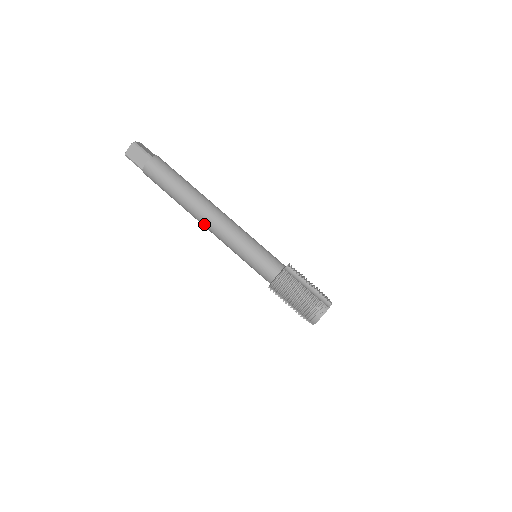
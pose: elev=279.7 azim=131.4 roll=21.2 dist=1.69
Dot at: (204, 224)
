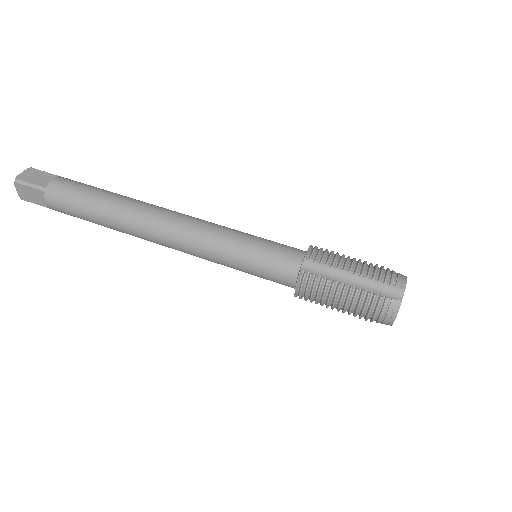
Dot at: occluded
